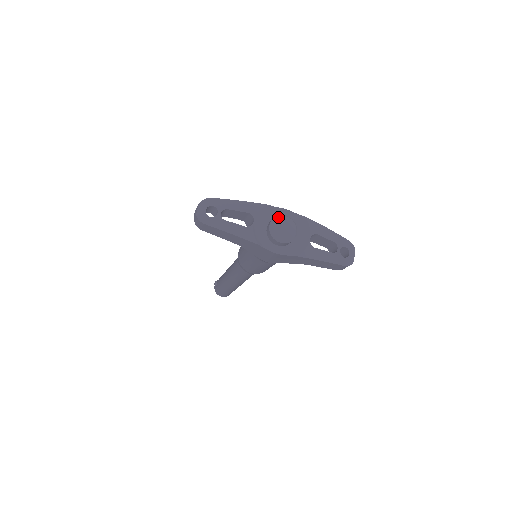
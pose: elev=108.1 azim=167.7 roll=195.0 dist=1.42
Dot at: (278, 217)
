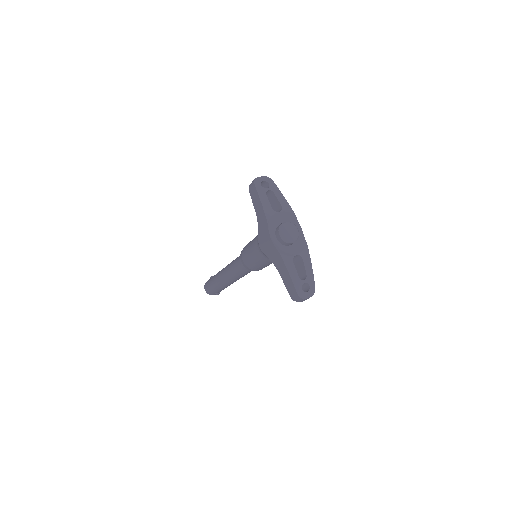
Dot at: (294, 224)
